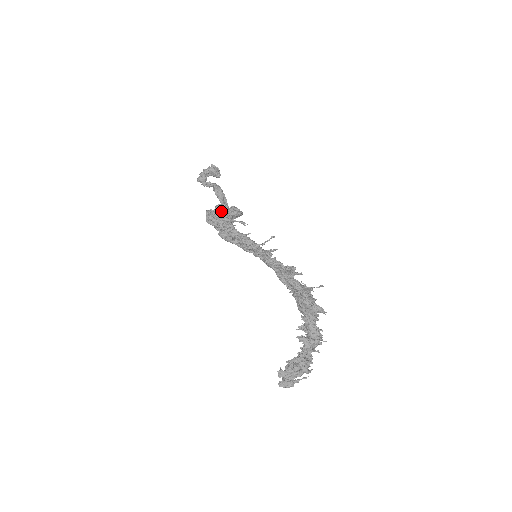
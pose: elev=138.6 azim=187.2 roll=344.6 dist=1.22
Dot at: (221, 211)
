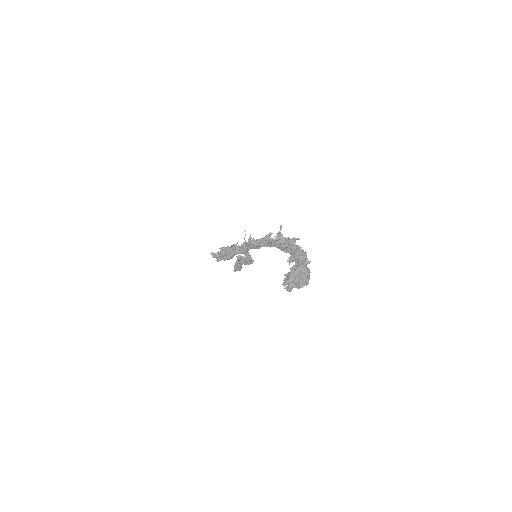
Dot at: occluded
